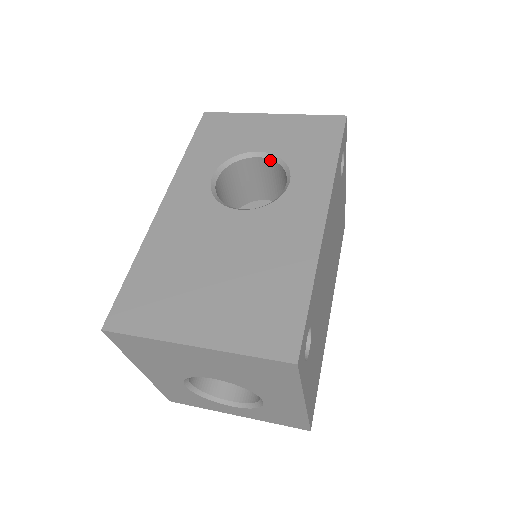
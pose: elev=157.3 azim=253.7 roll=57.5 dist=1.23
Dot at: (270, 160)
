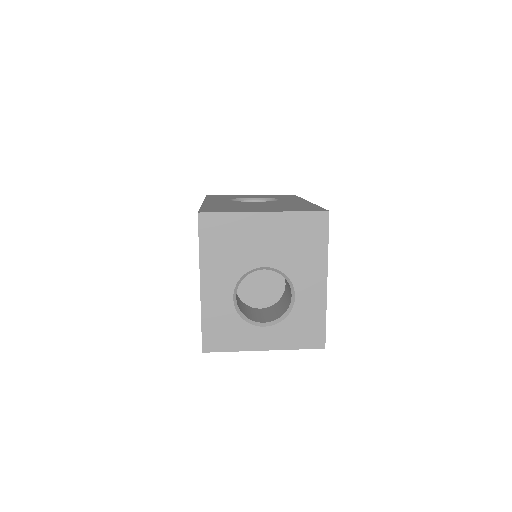
Dot at: (260, 201)
